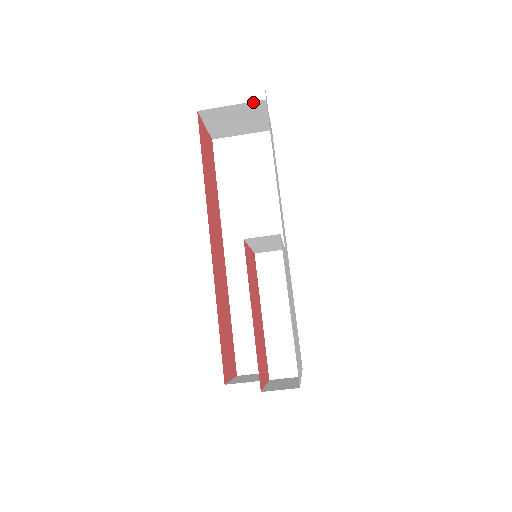
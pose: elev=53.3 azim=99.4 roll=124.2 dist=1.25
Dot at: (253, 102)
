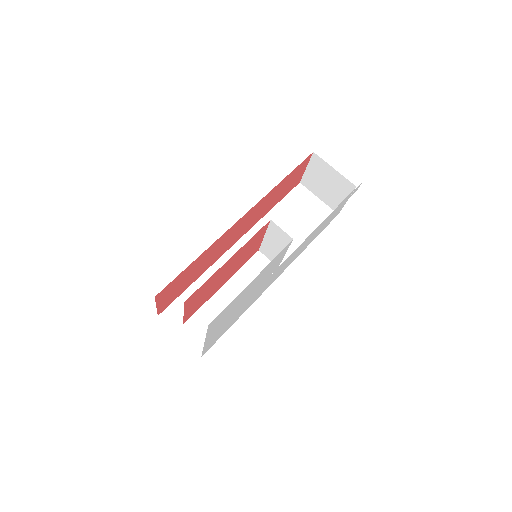
Dot at: (348, 181)
